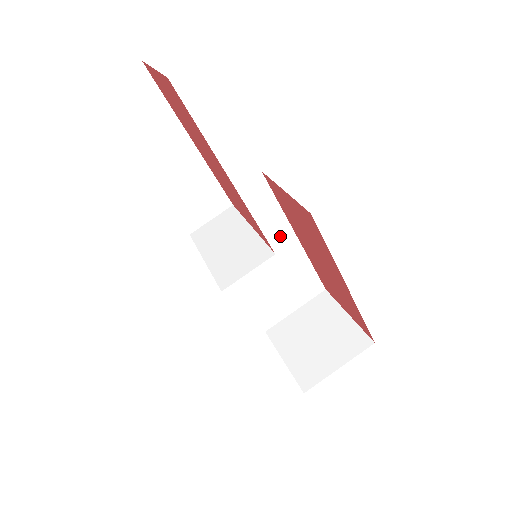
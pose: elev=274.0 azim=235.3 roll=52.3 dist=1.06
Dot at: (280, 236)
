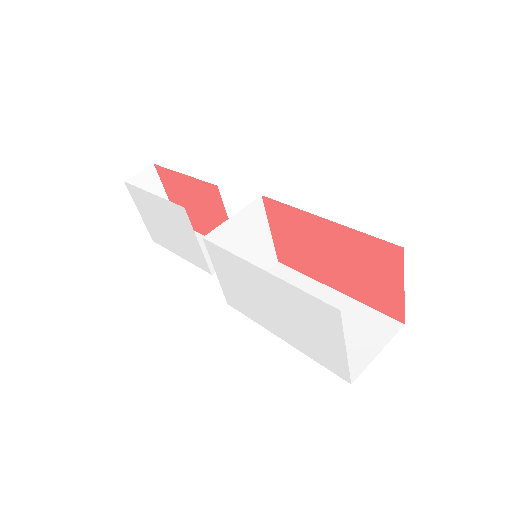
Dot at: (316, 293)
